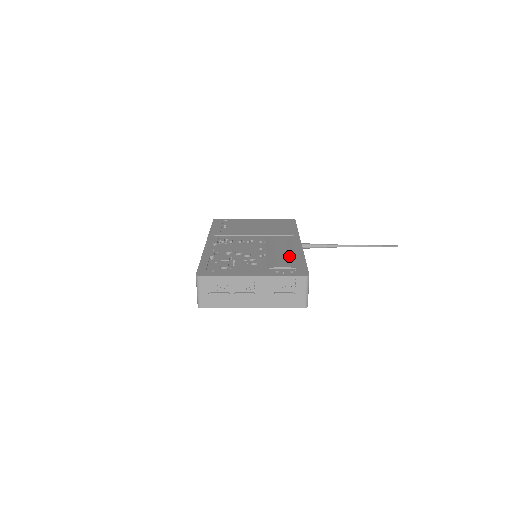
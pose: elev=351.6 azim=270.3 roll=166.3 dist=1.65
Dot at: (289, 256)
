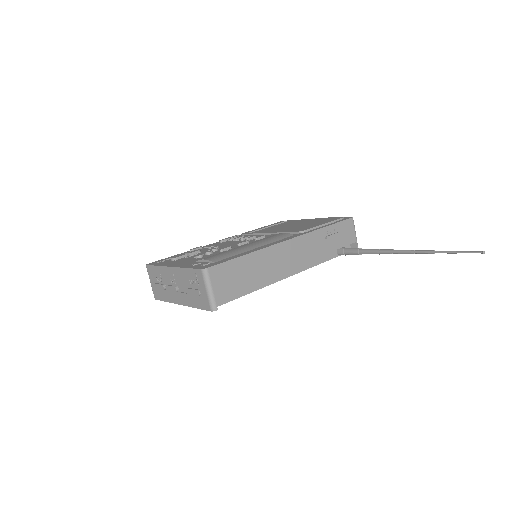
Dot at: (237, 251)
